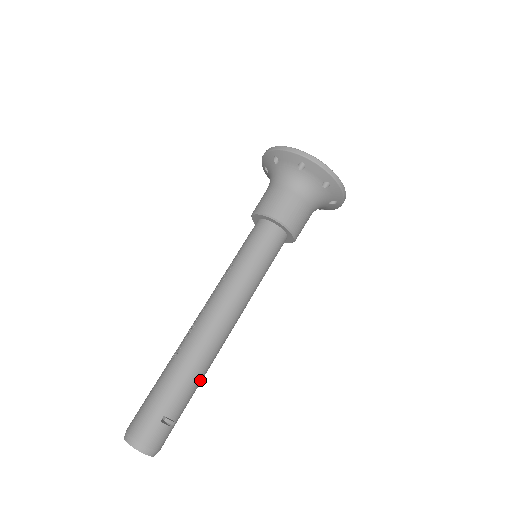
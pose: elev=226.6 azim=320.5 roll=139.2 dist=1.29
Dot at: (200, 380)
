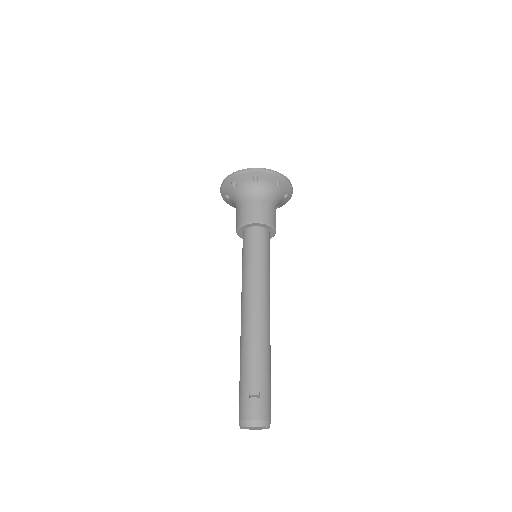
Dot at: (263, 355)
